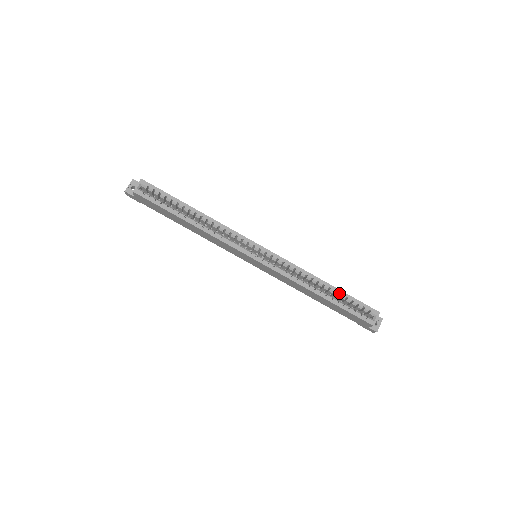
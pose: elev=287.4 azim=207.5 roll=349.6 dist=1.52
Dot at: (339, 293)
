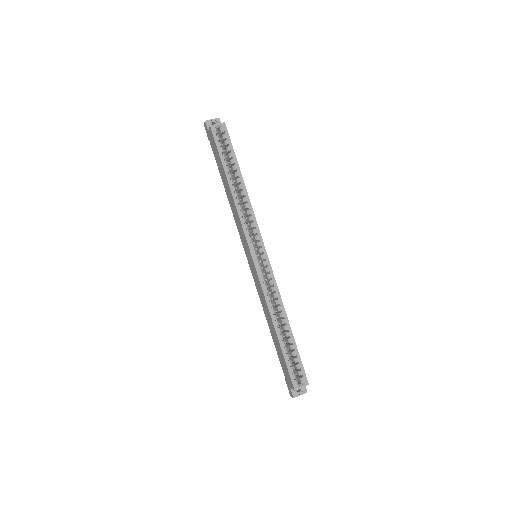
Dot at: (292, 341)
